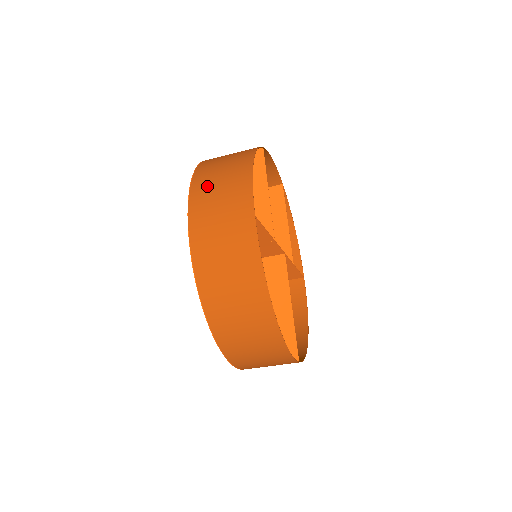
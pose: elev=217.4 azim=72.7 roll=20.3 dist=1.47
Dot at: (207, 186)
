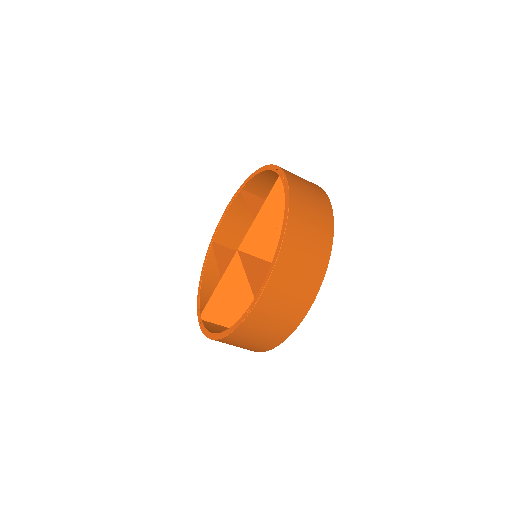
Dot at: occluded
